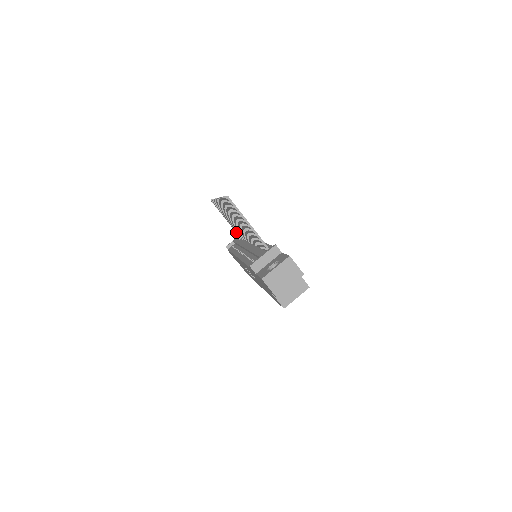
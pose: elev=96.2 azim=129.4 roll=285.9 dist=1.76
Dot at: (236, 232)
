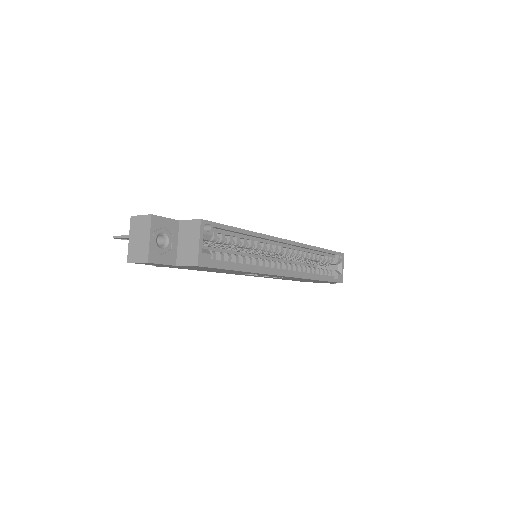
Dot at: occluded
